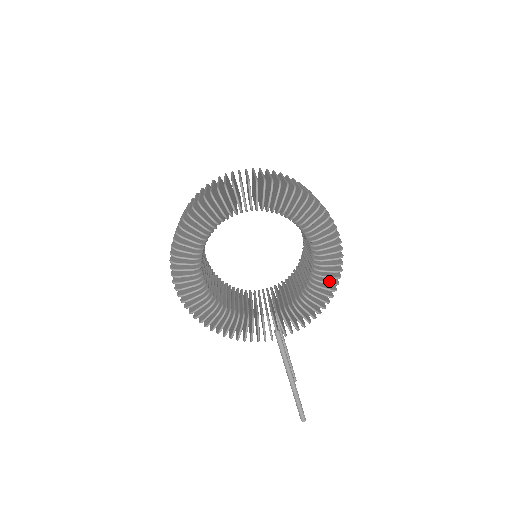
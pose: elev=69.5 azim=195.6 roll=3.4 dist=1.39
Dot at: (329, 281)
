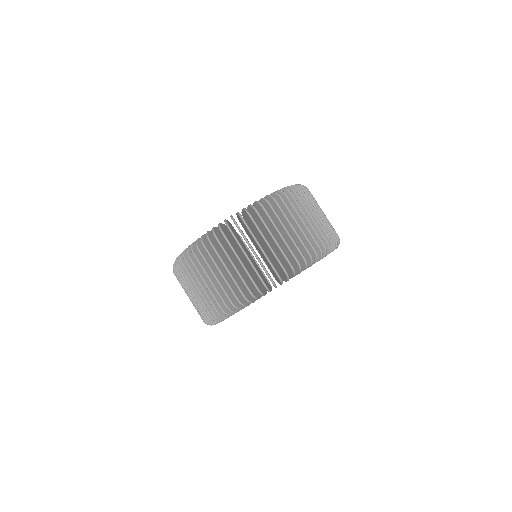
Dot at: occluded
